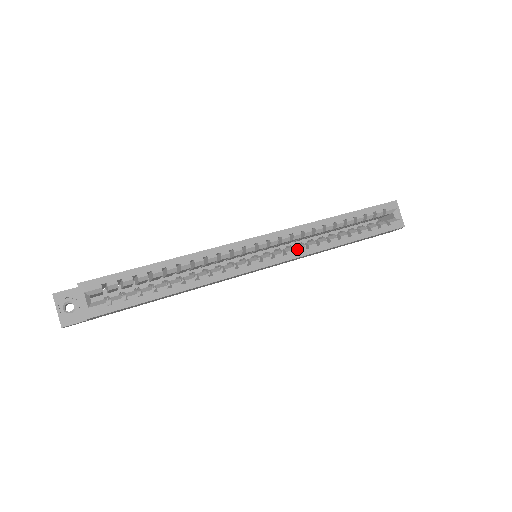
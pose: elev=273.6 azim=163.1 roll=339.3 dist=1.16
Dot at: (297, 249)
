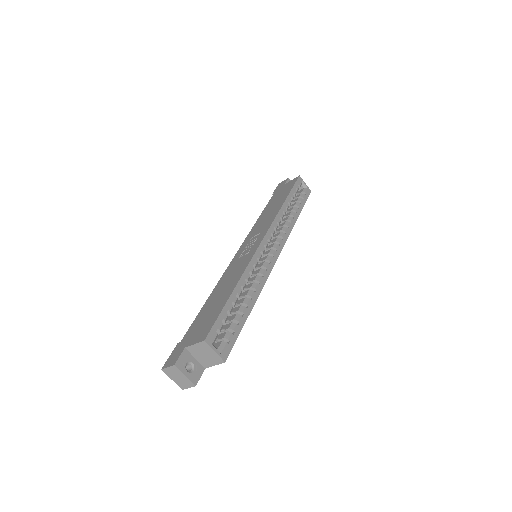
Dot at: (282, 237)
